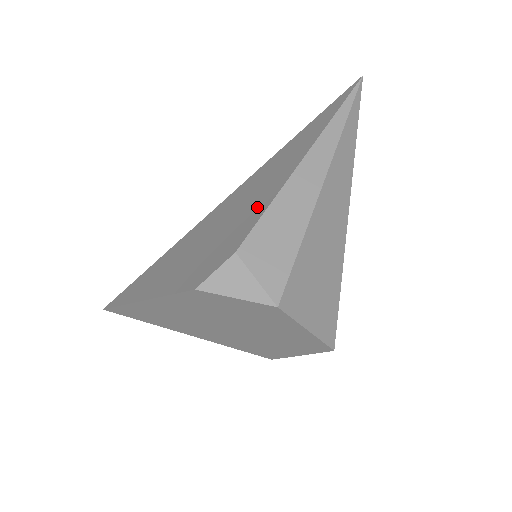
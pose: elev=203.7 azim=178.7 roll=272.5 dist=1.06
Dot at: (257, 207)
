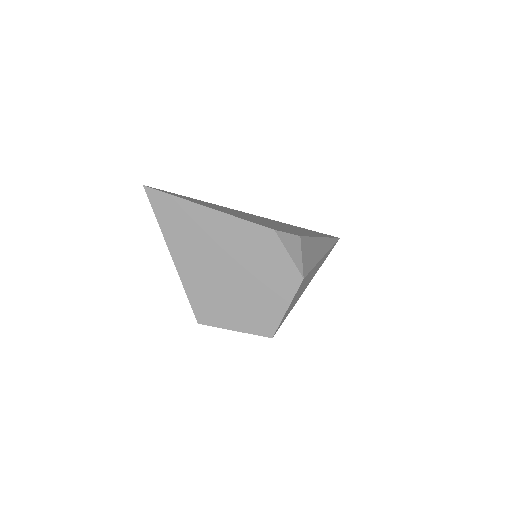
Dot at: (300, 232)
